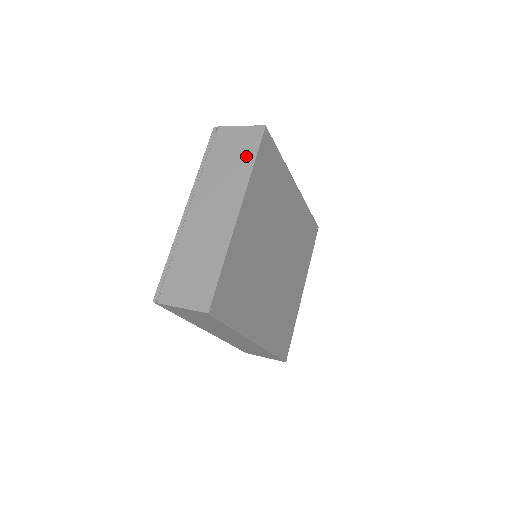
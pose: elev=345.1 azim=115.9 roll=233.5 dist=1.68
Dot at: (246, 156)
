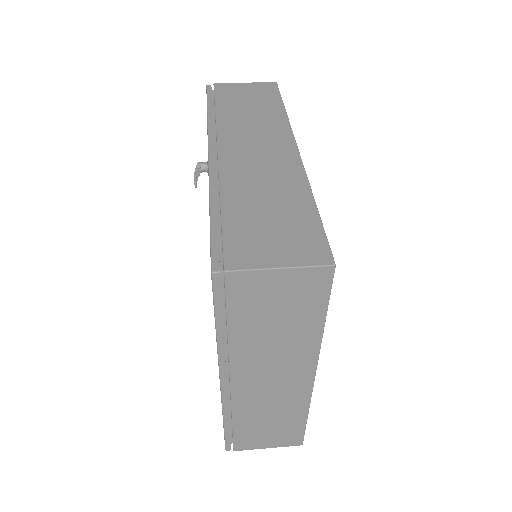
Dot at: (307, 316)
